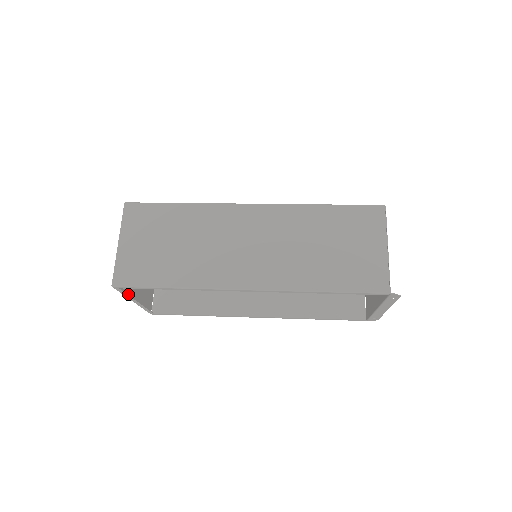
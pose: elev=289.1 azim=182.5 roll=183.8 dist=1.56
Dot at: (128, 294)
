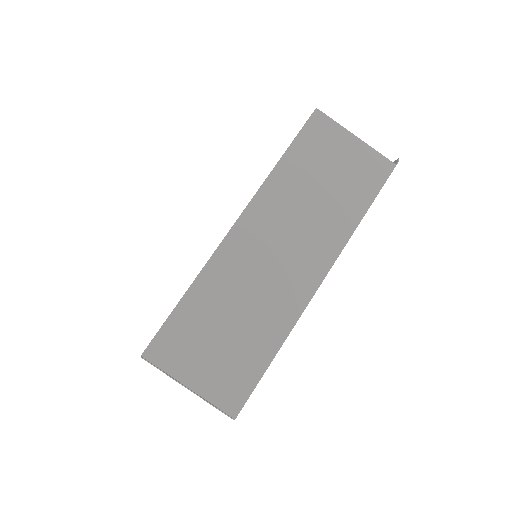
Dot at: occluded
